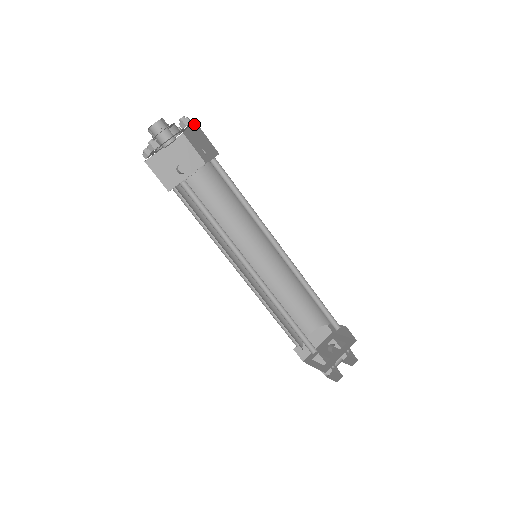
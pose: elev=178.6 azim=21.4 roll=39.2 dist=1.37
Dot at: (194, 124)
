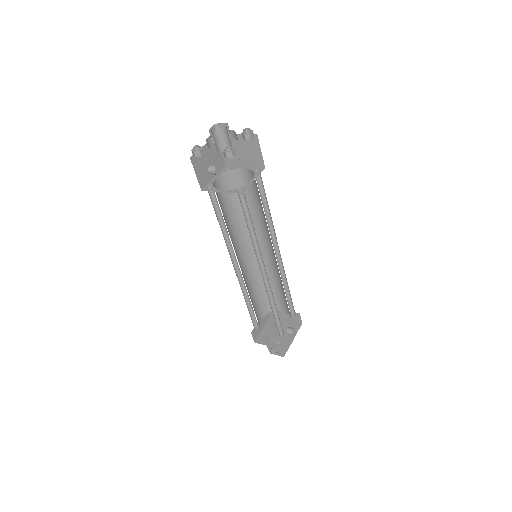
Dot at: occluded
